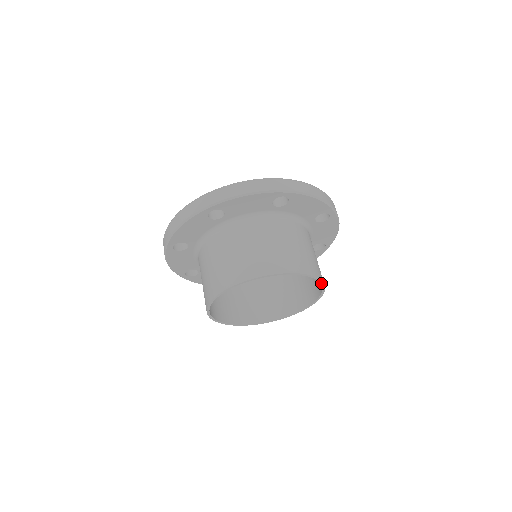
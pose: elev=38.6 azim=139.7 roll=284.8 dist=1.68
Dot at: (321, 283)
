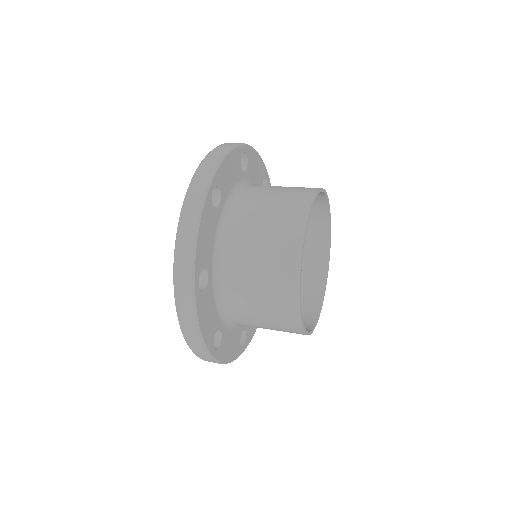
Dot at: (321, 191)
